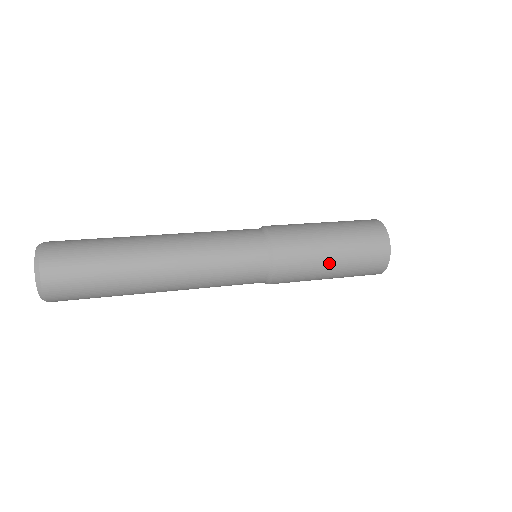
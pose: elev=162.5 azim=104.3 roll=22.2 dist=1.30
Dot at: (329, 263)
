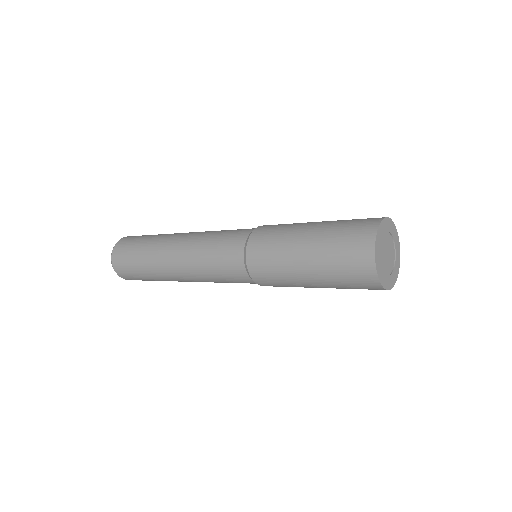
Dot at: (300, 262)
